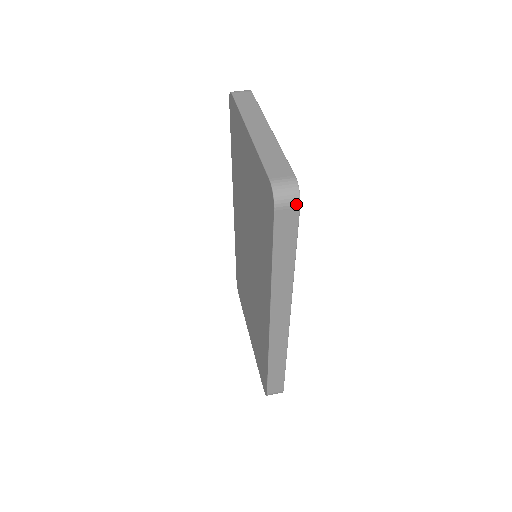
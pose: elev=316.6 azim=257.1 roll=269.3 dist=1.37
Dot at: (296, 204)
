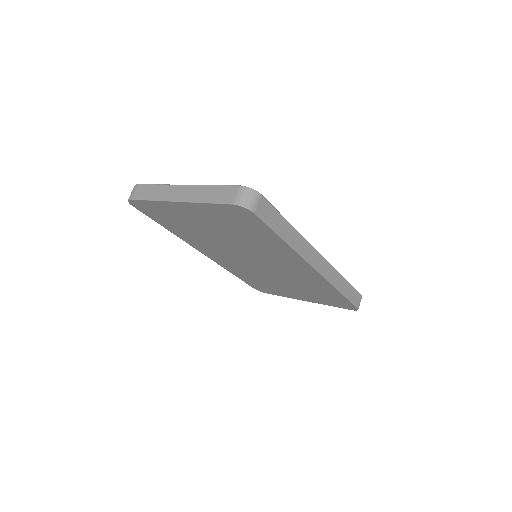
Dot at: (259, 197)
